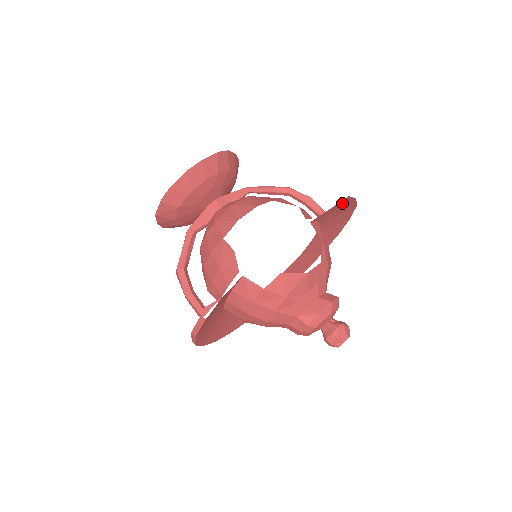
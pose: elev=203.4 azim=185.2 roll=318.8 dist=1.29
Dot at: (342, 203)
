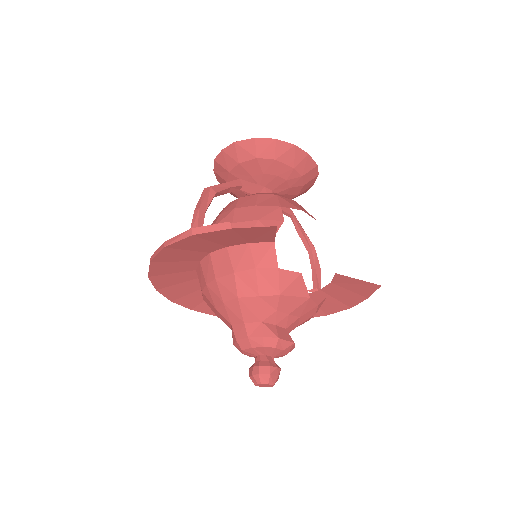
Dot at: (365, 287)
